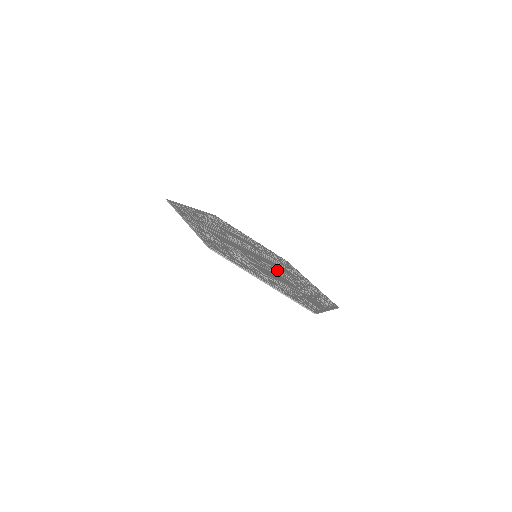
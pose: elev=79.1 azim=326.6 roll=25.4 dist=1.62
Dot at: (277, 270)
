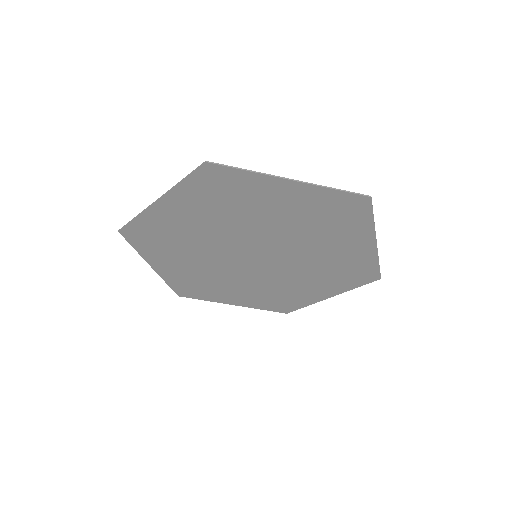
Dot at: (270, 239)
